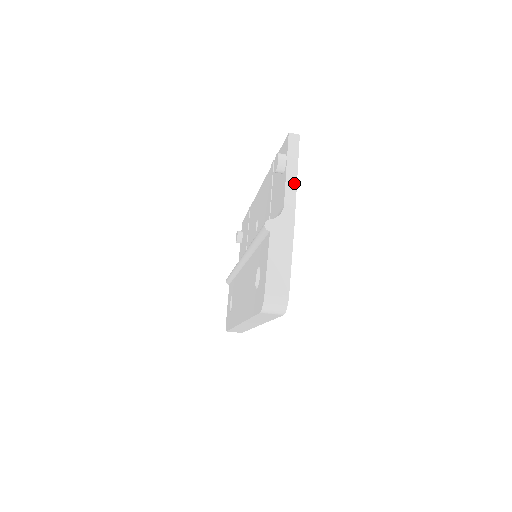
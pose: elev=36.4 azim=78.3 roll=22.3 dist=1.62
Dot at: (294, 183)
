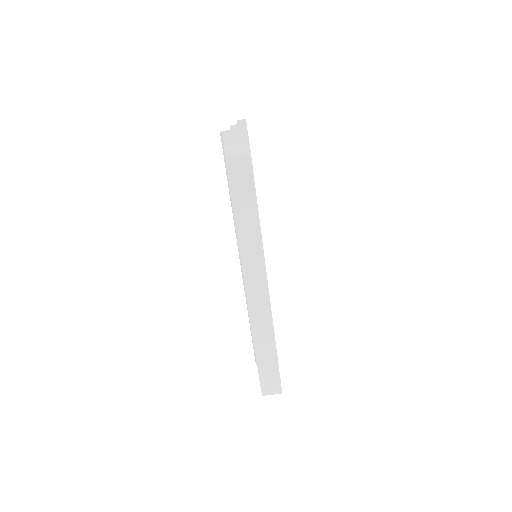
Dot at: (244, 124)
